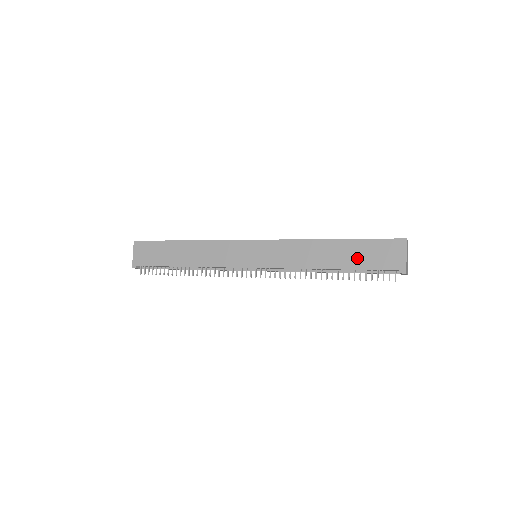
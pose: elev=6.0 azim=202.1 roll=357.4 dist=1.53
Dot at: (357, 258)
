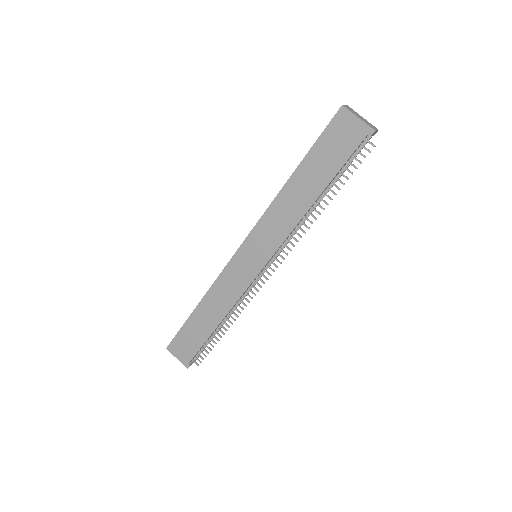
Dot at: (325, 166)
